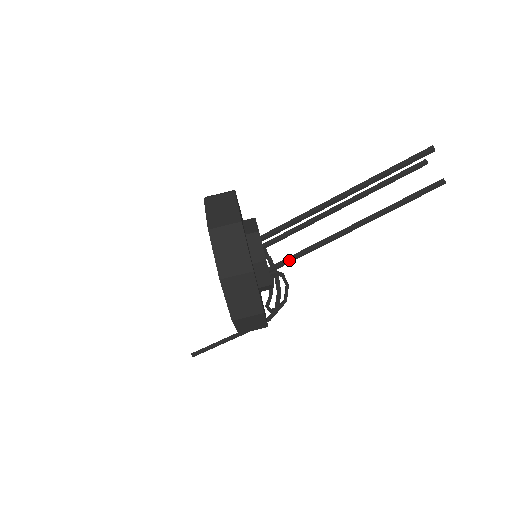
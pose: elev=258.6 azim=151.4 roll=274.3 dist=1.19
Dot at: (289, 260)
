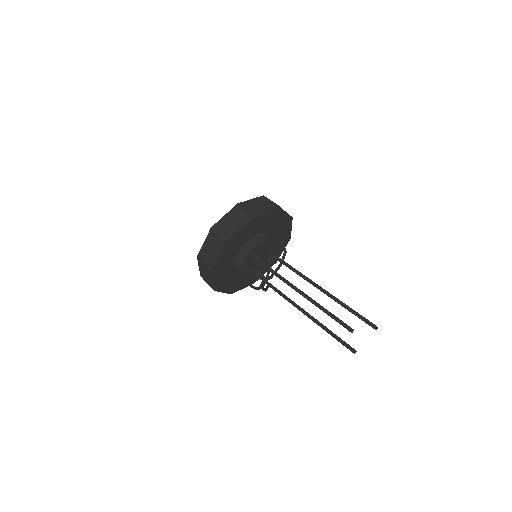
Dot at: (261, 279)
